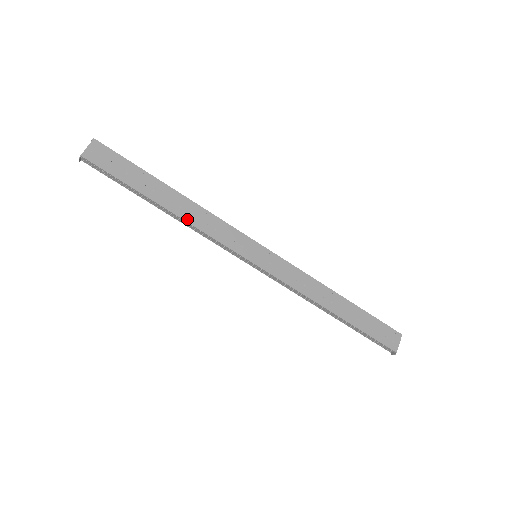
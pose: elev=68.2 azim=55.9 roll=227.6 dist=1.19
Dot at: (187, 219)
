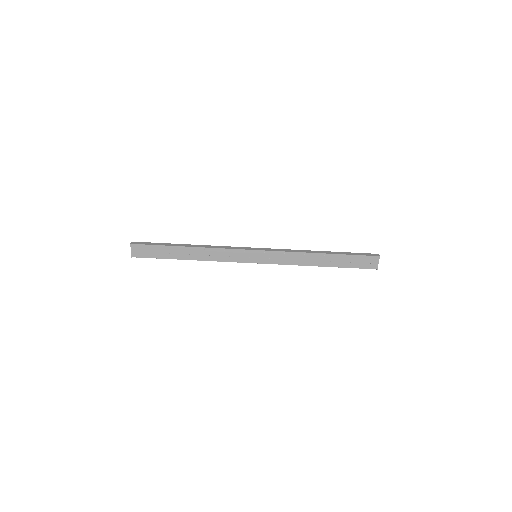
Dot at: (204, 259)
